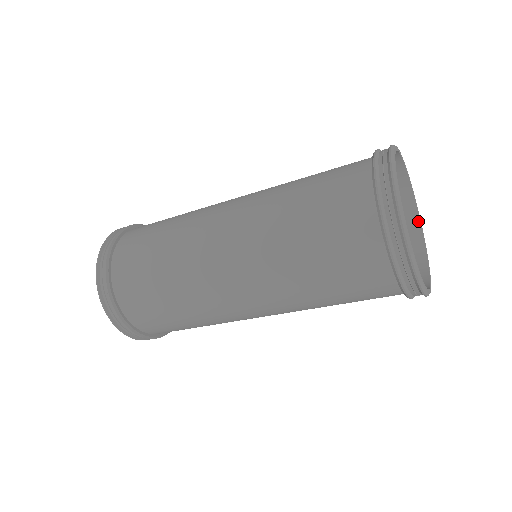
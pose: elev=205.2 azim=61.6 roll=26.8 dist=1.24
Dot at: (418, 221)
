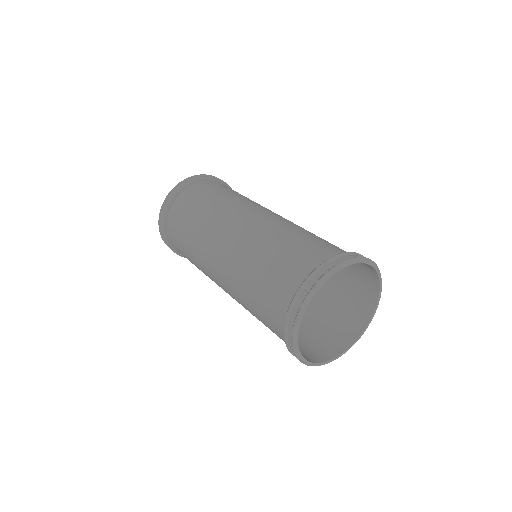
Dot at: (352, 263)
